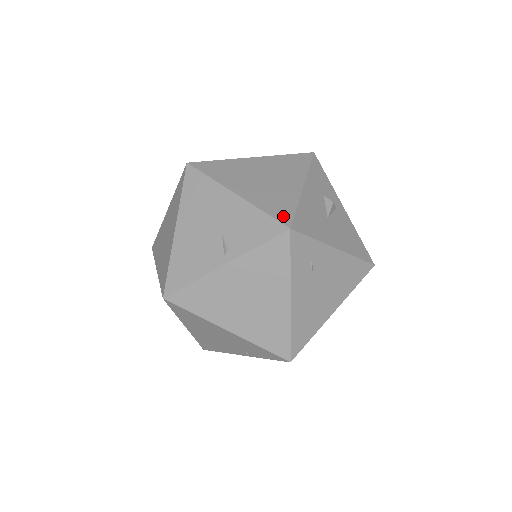
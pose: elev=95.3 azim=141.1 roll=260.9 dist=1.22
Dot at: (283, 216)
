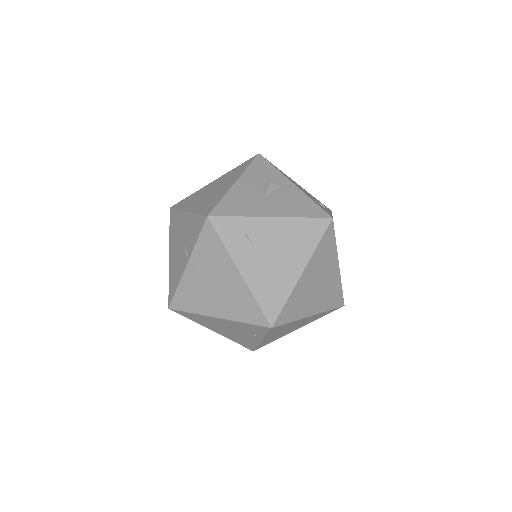
Dot at: (207, 210)
